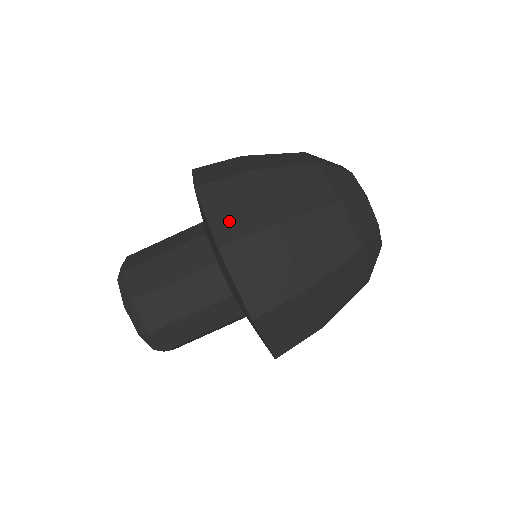
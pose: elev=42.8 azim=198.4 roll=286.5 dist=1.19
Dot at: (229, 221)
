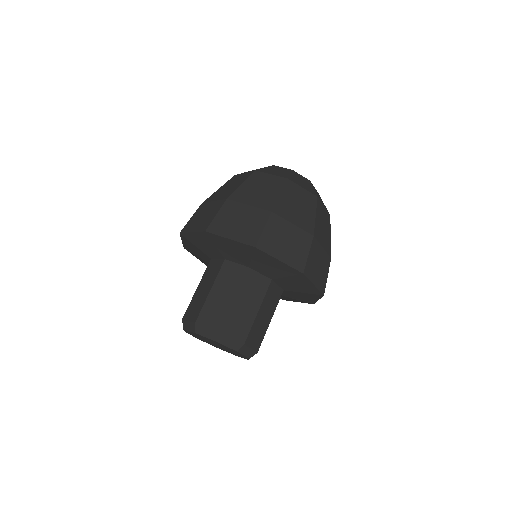
Dot at: (204, 221)
